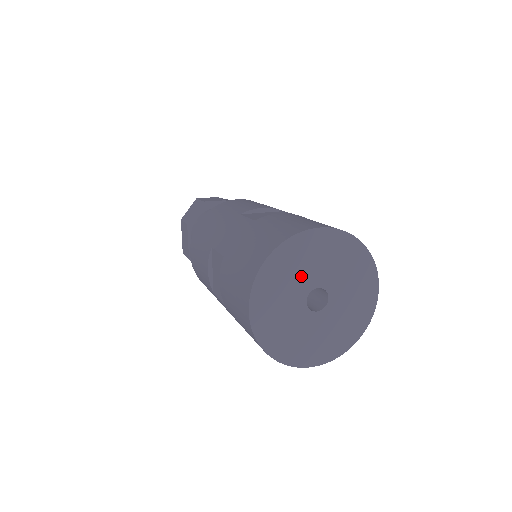
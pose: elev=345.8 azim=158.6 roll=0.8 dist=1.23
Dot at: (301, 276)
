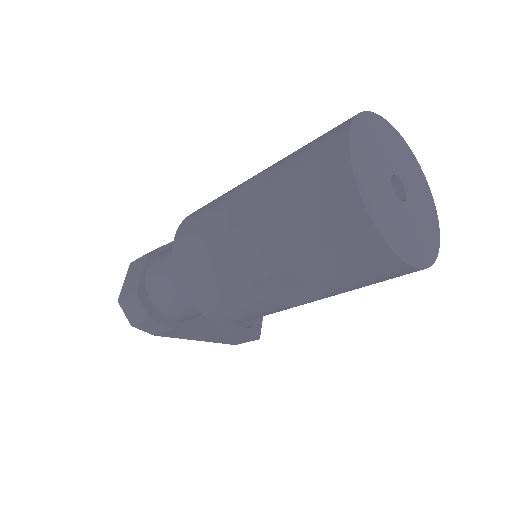
Dot at: (386, 154)
